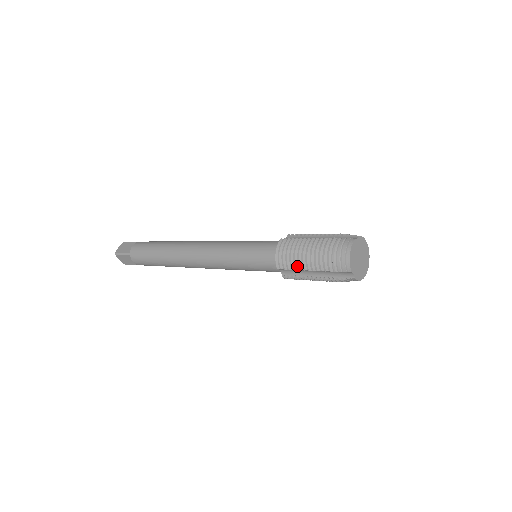
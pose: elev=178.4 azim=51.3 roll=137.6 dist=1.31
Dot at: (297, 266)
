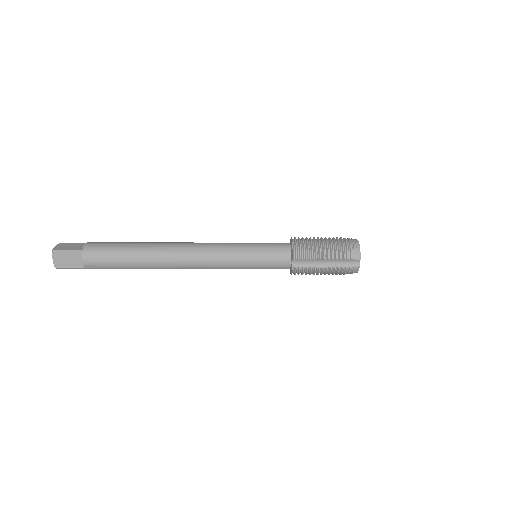
Dot at: (313, 256)
